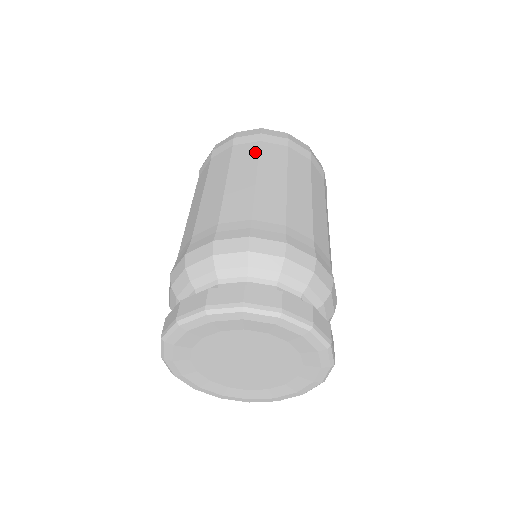
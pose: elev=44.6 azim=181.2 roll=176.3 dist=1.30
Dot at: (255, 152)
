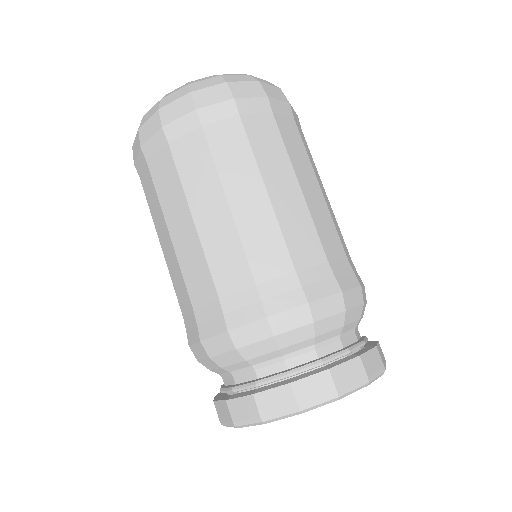
Dot at: (300, 139)
